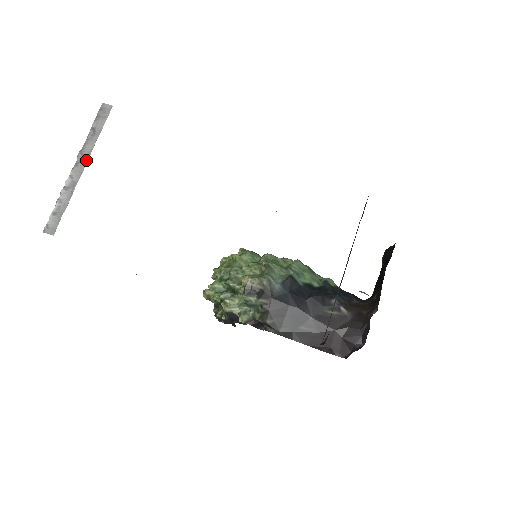
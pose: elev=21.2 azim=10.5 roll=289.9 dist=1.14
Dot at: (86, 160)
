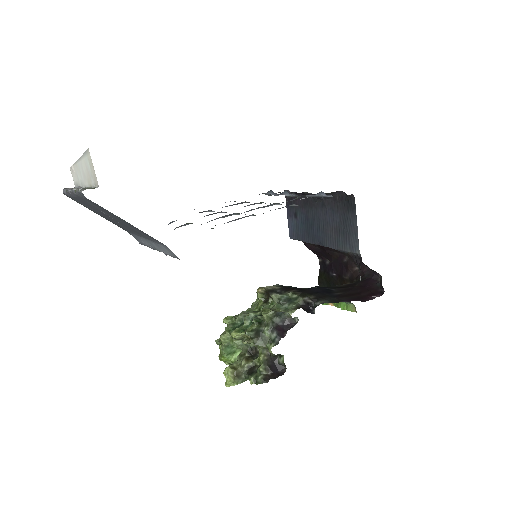
Dot at: occluded
